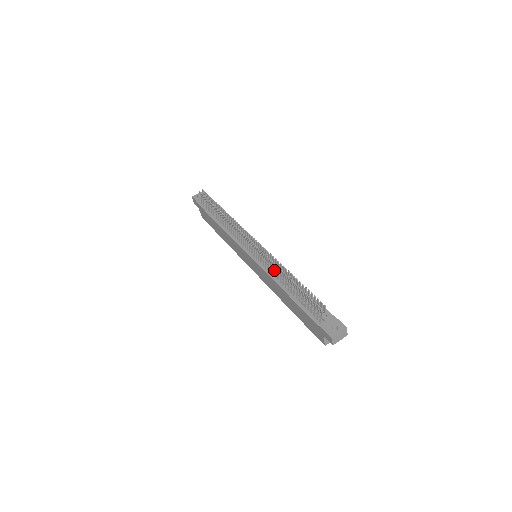
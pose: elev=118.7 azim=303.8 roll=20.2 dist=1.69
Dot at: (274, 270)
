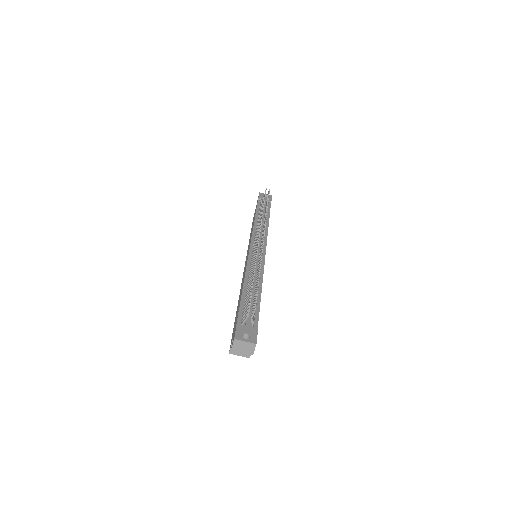
Dot at: (253, 267)
